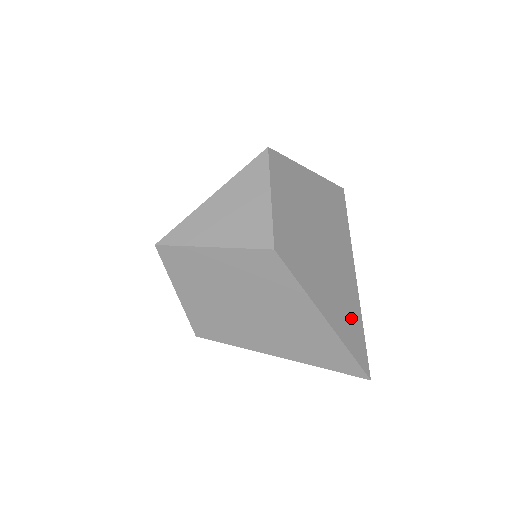
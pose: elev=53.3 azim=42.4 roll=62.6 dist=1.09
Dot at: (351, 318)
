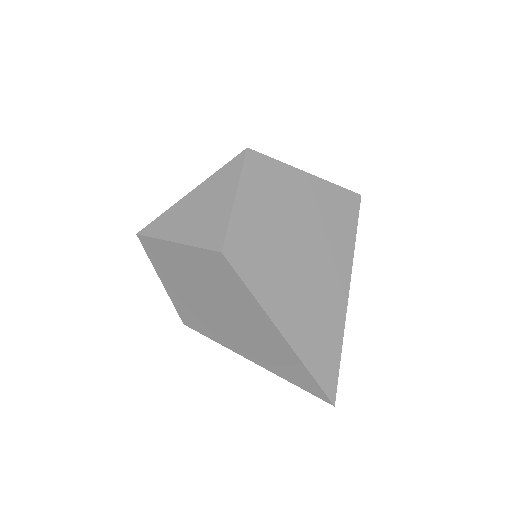
Dot at: (324, 336)
